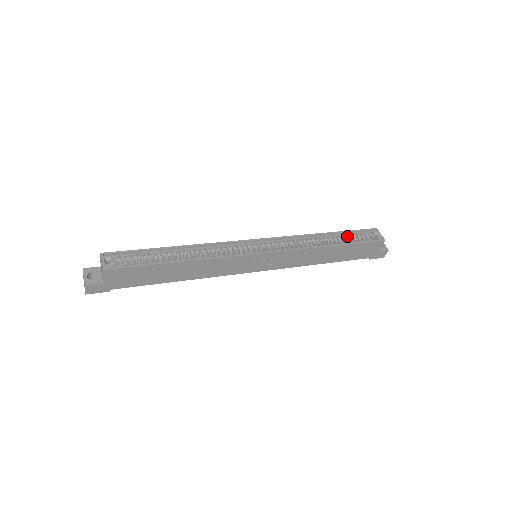
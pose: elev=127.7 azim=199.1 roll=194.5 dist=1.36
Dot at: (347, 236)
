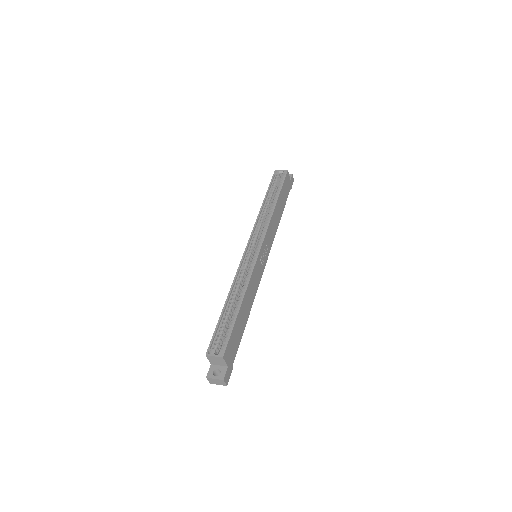
Dot at: (272, 191)
